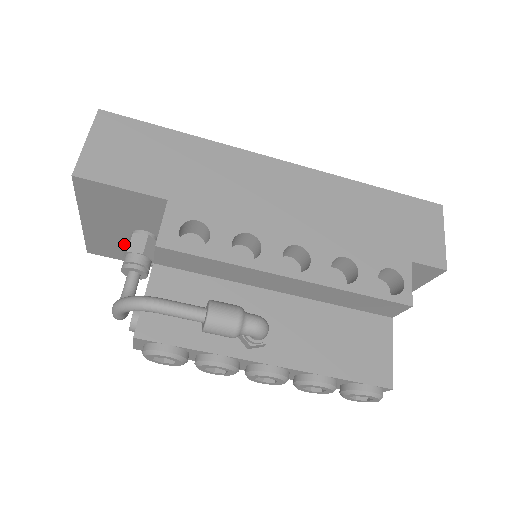
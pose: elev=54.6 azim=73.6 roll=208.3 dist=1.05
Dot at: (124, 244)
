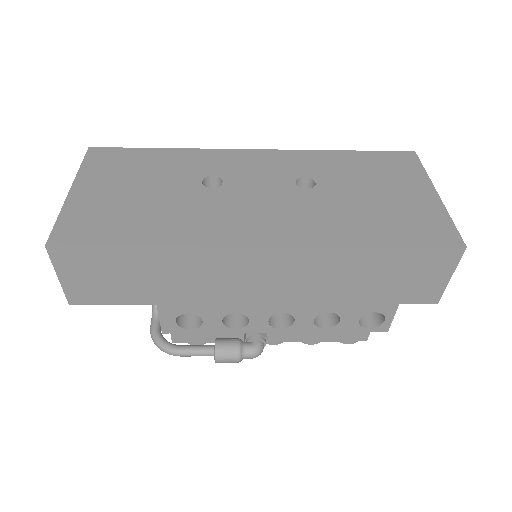
Dot at: occluded
